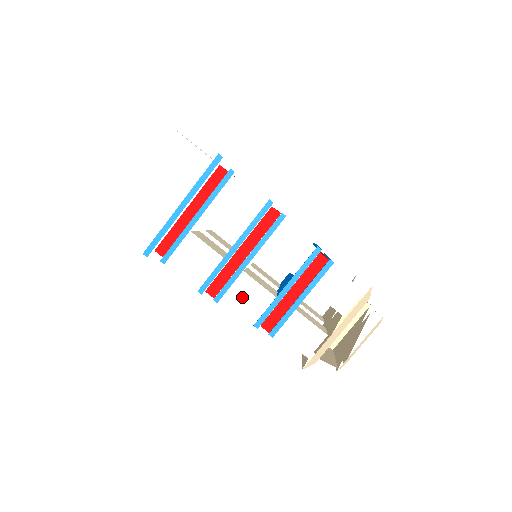
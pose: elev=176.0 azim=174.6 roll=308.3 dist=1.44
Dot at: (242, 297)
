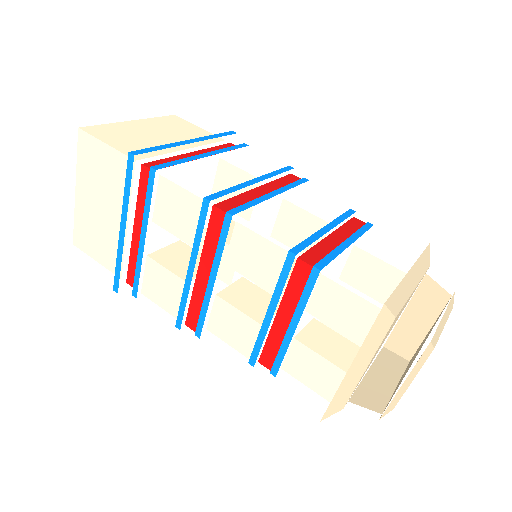
Dot at: (226, 327)
